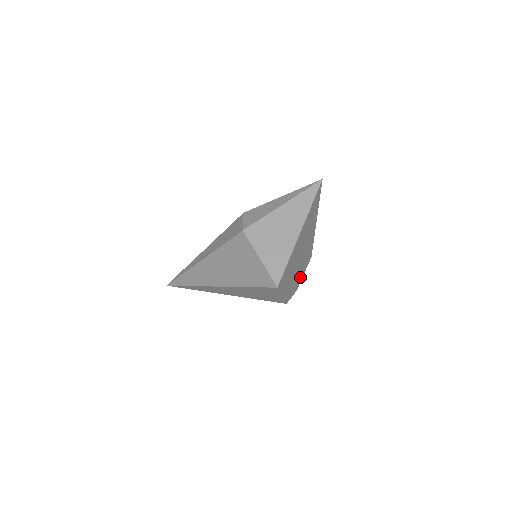
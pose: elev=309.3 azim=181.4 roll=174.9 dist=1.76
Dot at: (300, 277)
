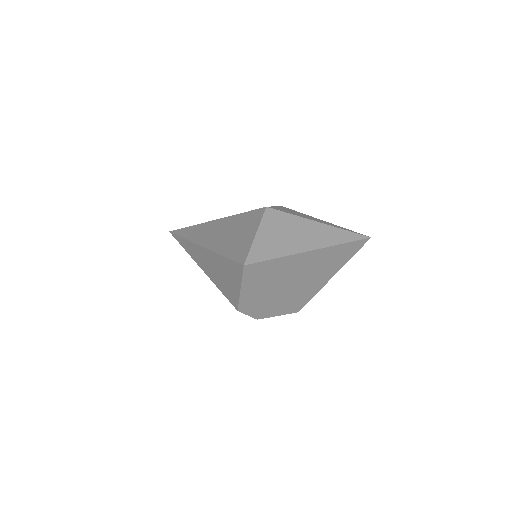
Dot at: (272, 311)
